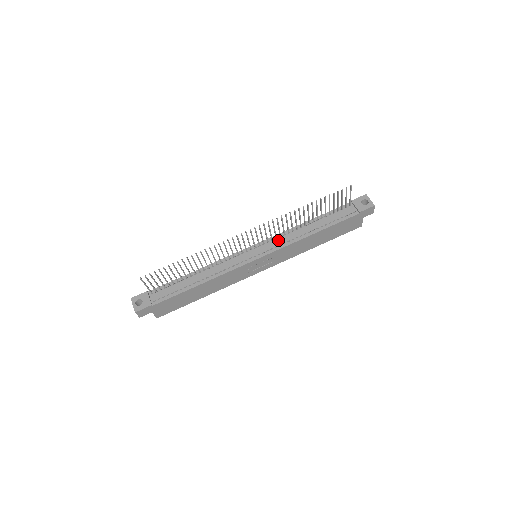
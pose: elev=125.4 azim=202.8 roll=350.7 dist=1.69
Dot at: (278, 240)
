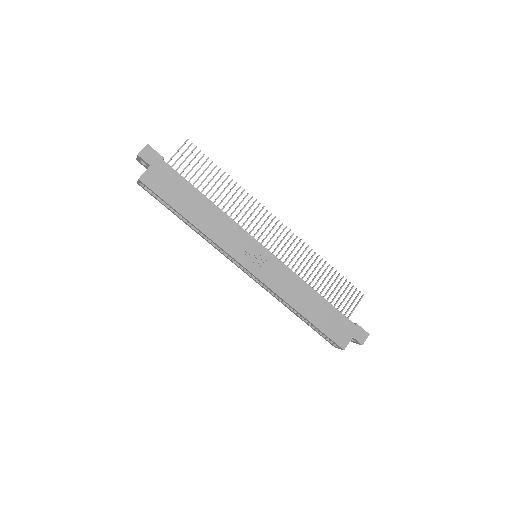
Dot at: occluded
